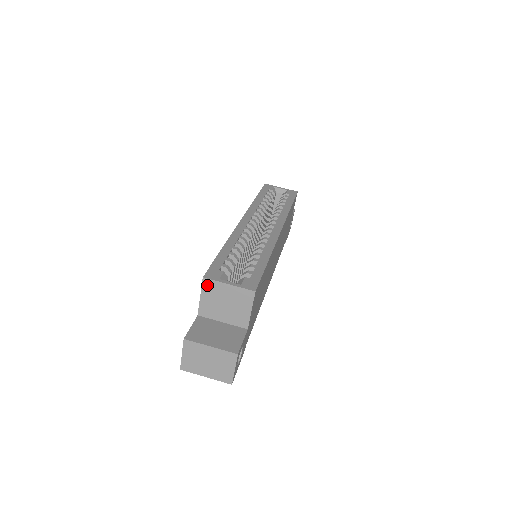
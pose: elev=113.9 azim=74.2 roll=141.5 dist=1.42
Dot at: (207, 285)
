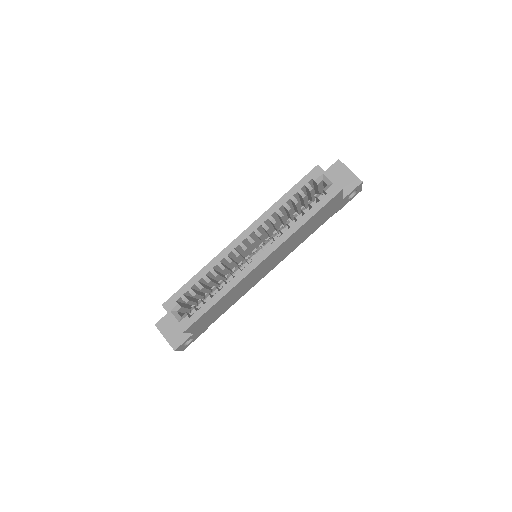
Dot at: occluded
